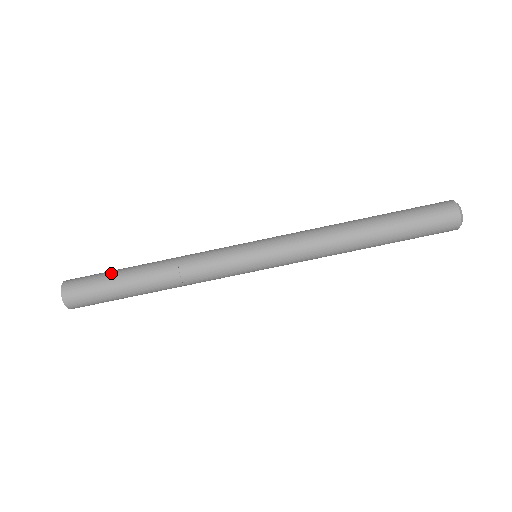
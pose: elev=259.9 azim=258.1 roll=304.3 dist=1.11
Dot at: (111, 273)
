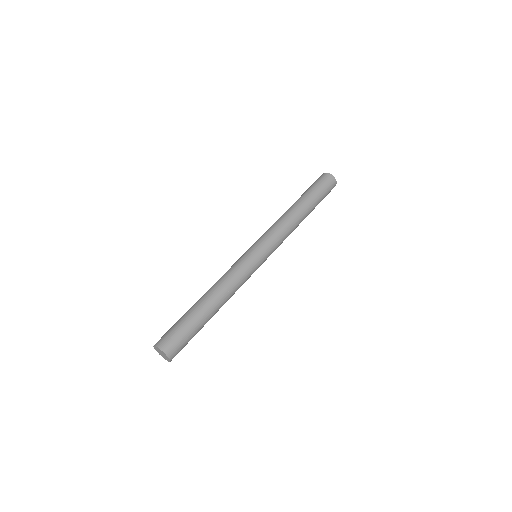
Dot at: (184, 318)
